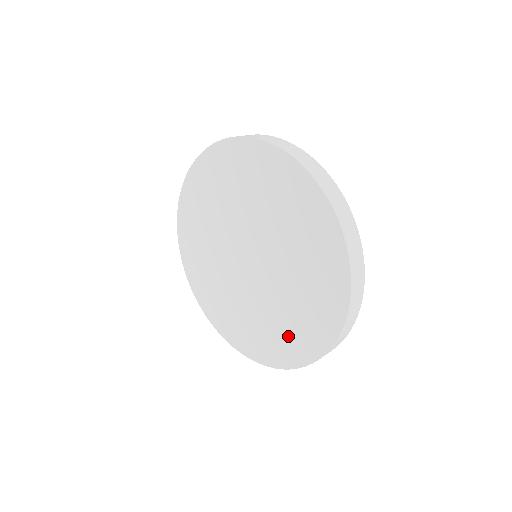
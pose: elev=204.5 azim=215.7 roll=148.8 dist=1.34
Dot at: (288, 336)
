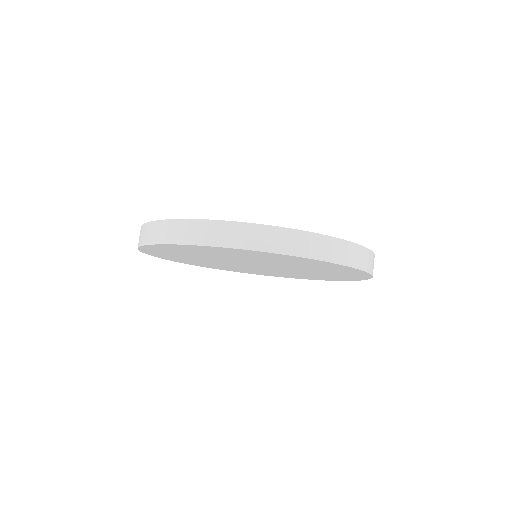
Dot at: (271, 274)
